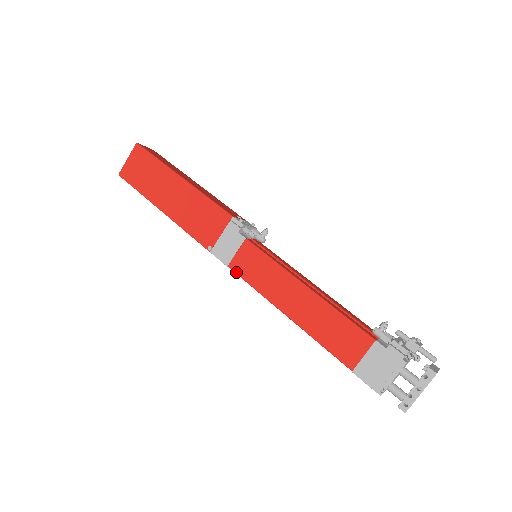
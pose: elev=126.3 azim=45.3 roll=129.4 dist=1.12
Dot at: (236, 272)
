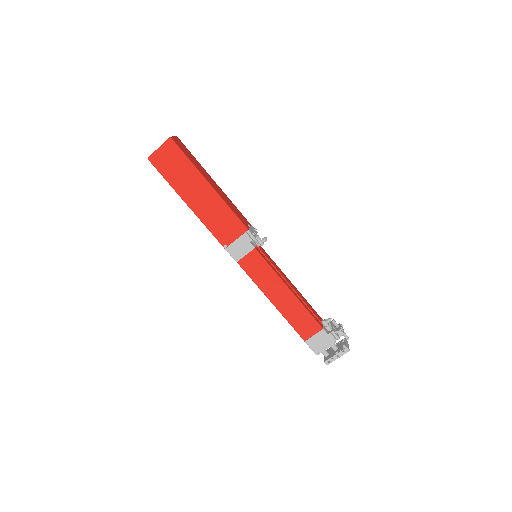
Dot at: (243, 268)
